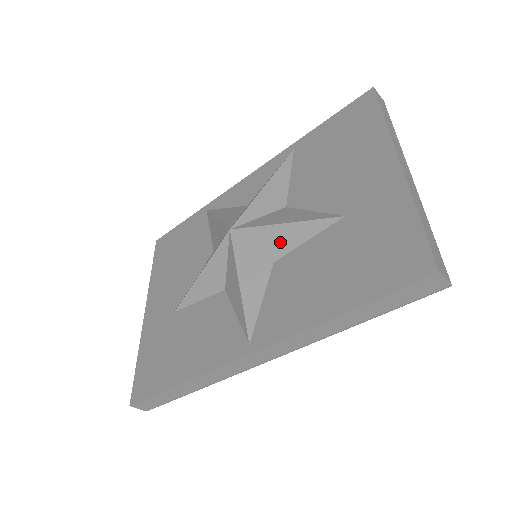
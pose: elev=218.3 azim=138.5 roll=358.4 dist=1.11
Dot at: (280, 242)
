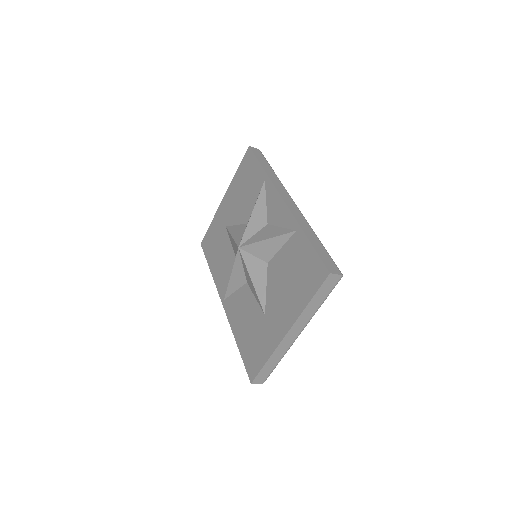
Dot at: (249, 282)
